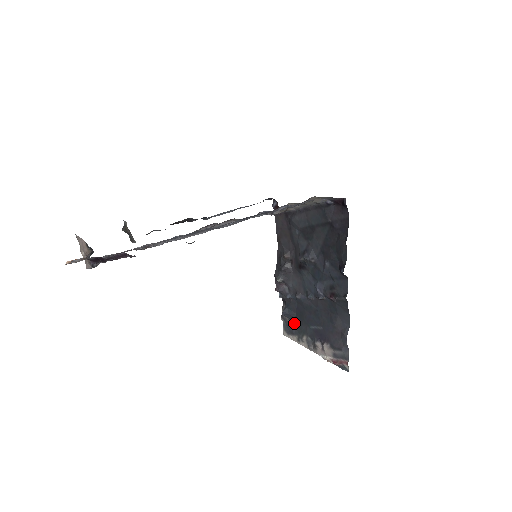
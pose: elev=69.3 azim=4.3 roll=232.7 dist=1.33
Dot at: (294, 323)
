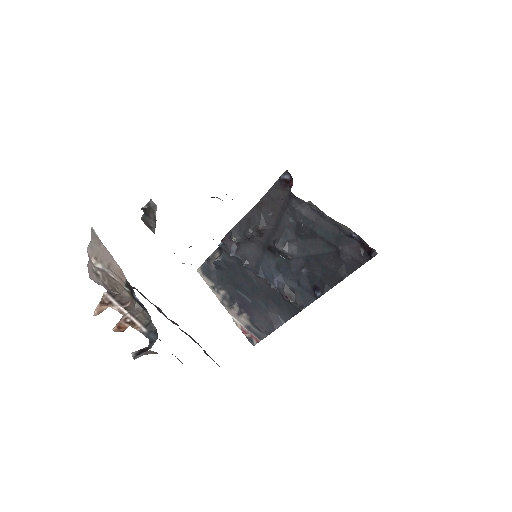
Dot at: (218, 273)
